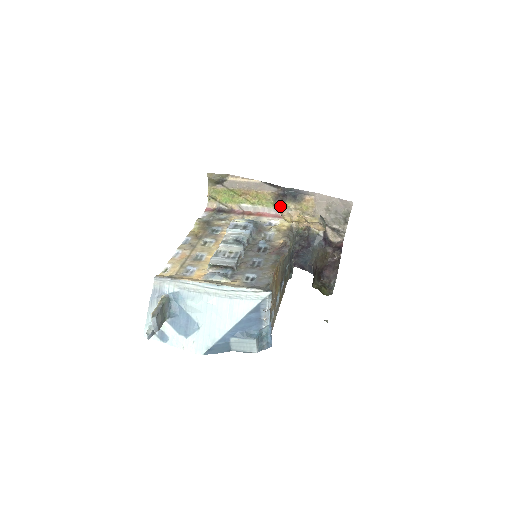
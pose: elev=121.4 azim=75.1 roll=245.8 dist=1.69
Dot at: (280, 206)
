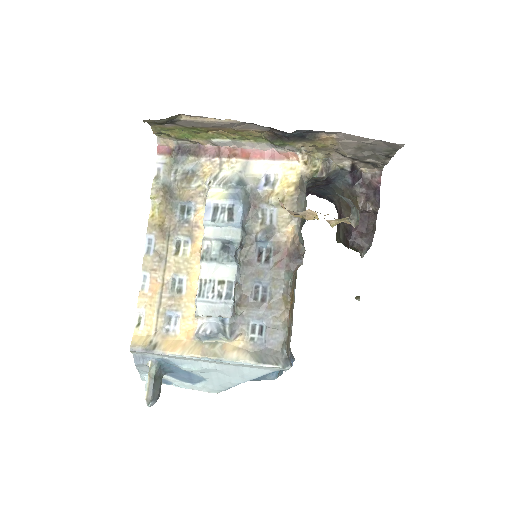
Dot at: (278, 145)
